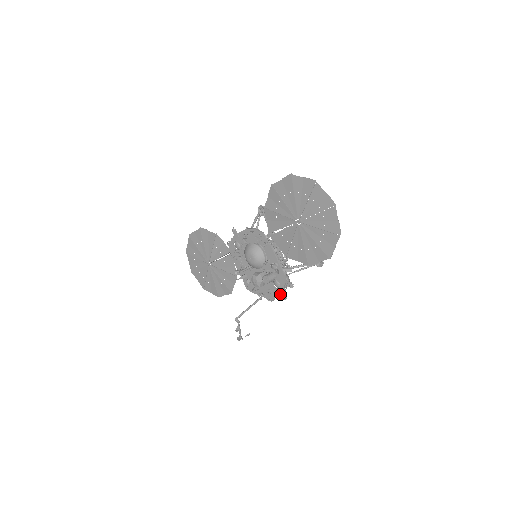
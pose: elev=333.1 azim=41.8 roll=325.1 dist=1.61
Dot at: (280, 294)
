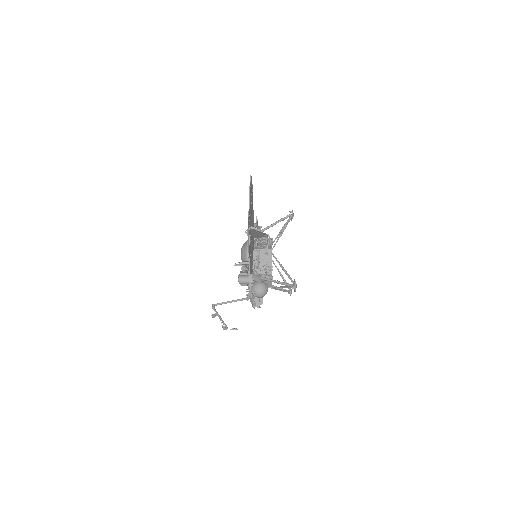
Dot at: (252, 301)
